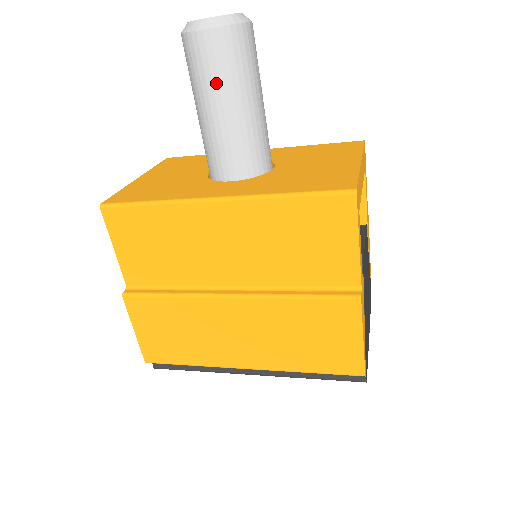
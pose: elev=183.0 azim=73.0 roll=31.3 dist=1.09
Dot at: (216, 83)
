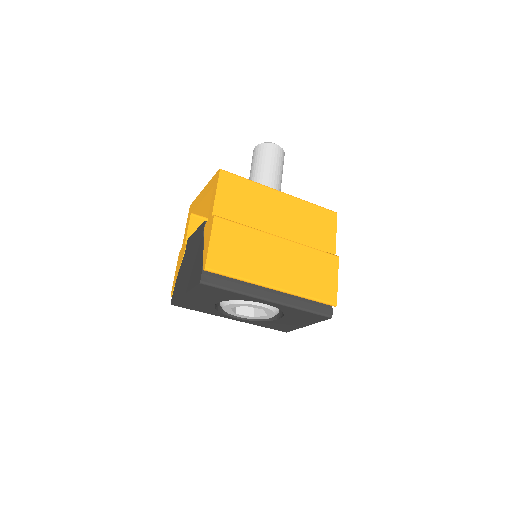
Dot at: (275, 163)
